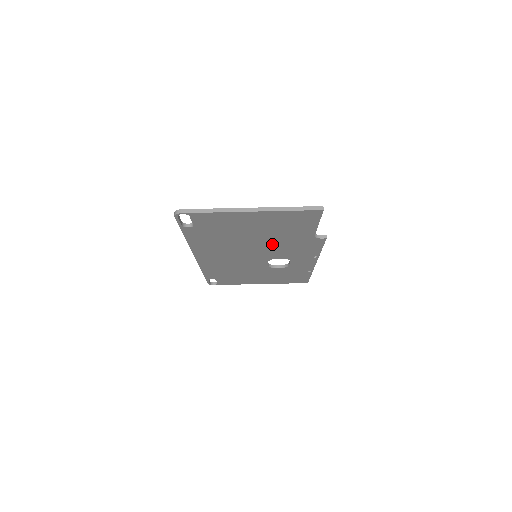
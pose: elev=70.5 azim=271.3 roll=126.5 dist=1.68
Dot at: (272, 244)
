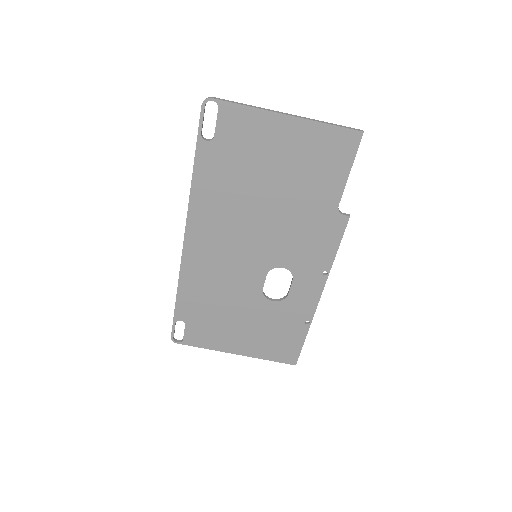
Dot at: (285, 219)
